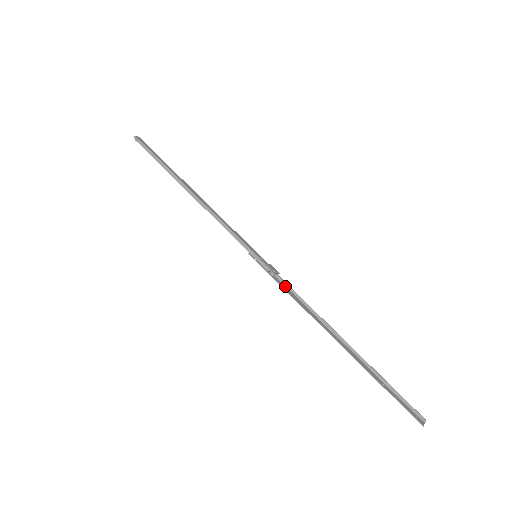
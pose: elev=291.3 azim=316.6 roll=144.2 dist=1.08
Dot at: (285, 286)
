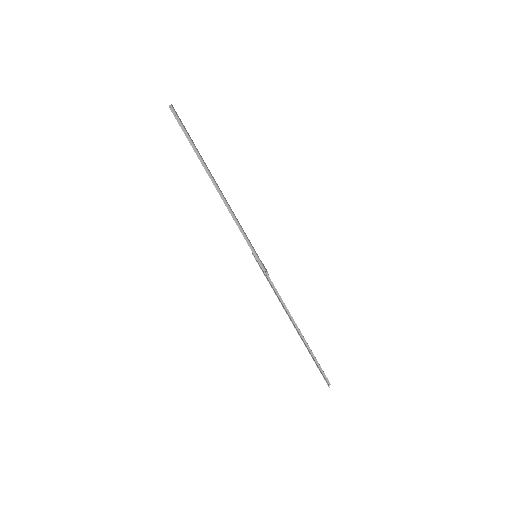
Dot at: (271, 284)
